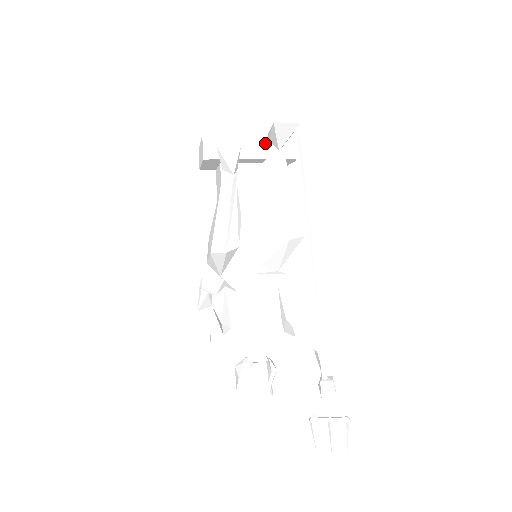
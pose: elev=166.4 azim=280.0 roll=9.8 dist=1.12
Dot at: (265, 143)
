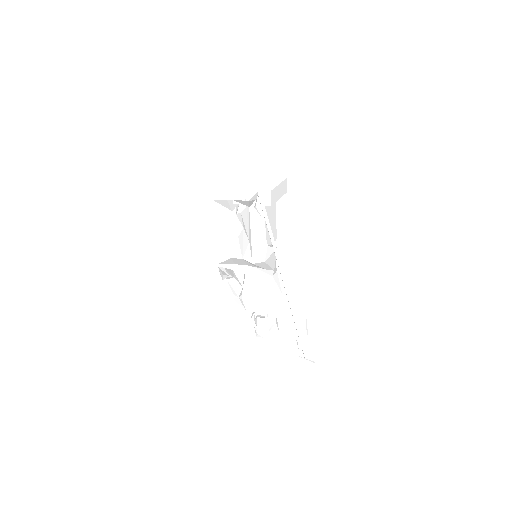
Dot at: (249, 194)
